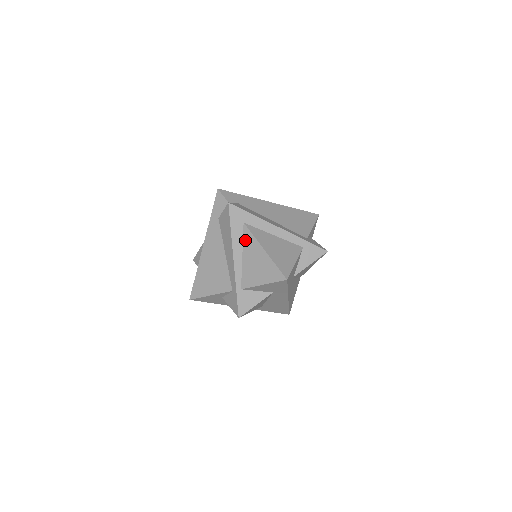
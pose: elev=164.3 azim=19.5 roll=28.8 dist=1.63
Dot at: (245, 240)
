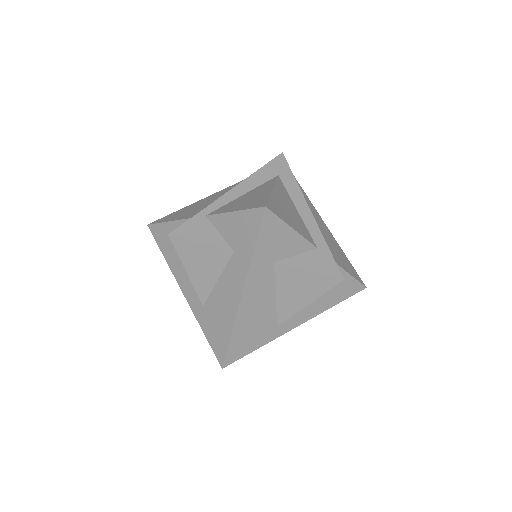
Dot at: (263, 184)
